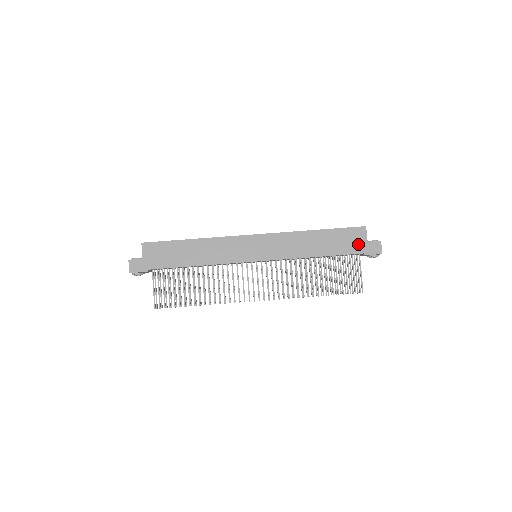
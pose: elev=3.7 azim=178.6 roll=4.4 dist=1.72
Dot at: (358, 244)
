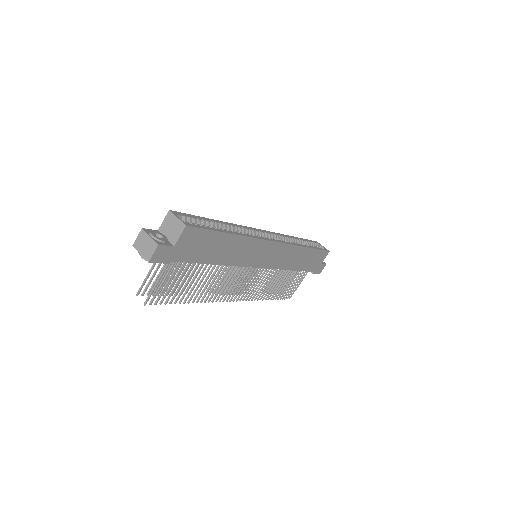
Dot at: (317, 264)
